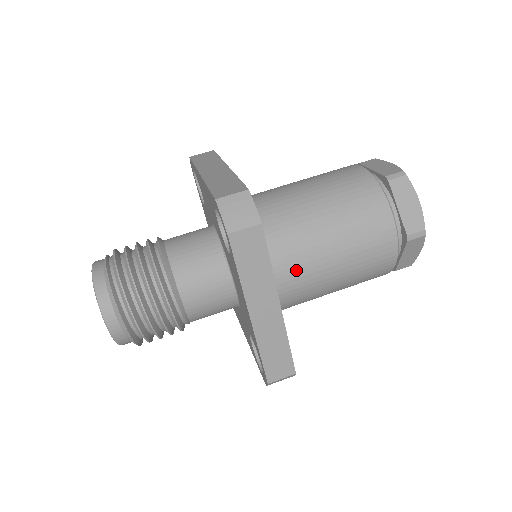
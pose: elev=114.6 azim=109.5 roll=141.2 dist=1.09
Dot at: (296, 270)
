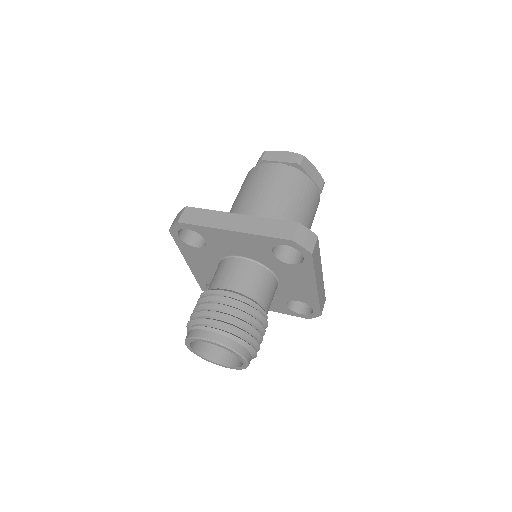
Dot at: occluded
